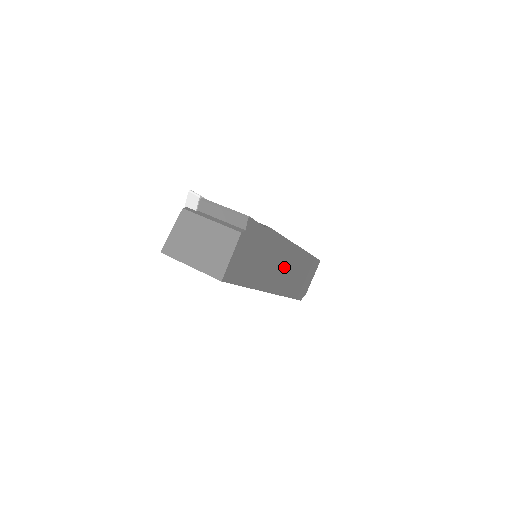
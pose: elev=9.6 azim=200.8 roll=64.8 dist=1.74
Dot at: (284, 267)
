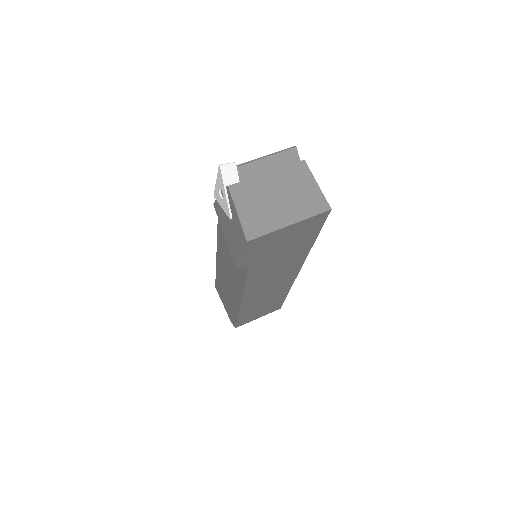
Dot at: occluded
